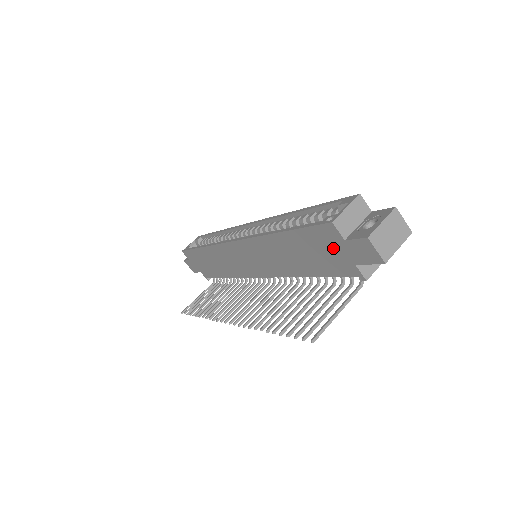
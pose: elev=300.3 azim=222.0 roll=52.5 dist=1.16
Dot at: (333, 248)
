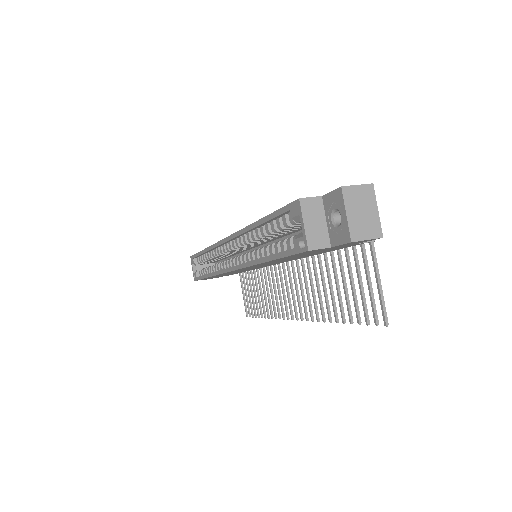
Dot at: occluded
